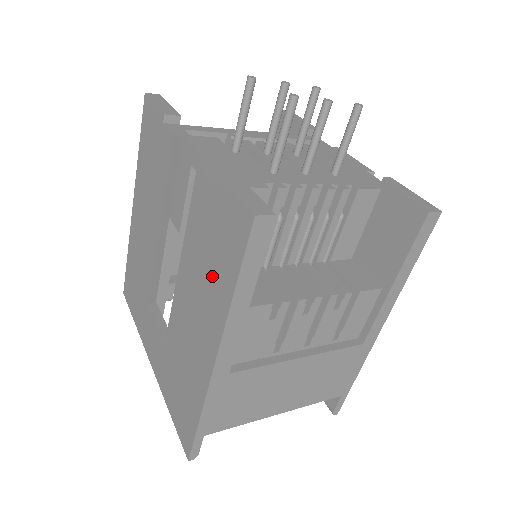
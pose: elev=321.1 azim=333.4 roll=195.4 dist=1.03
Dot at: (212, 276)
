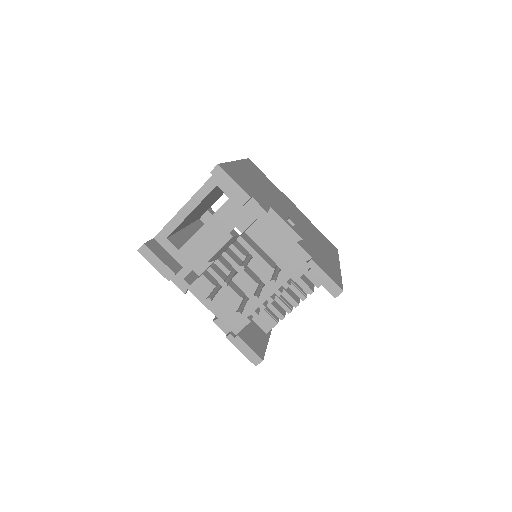
Dot at: occluded
